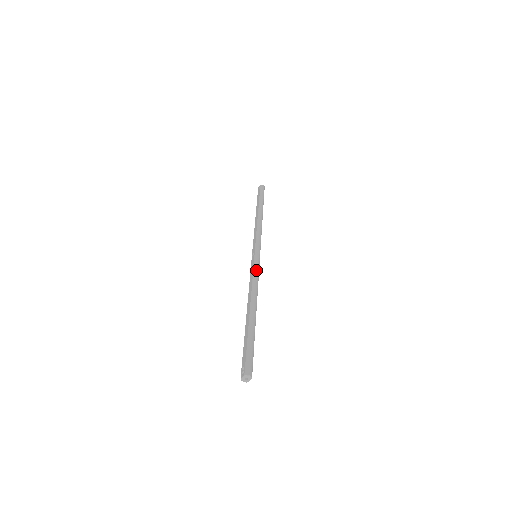
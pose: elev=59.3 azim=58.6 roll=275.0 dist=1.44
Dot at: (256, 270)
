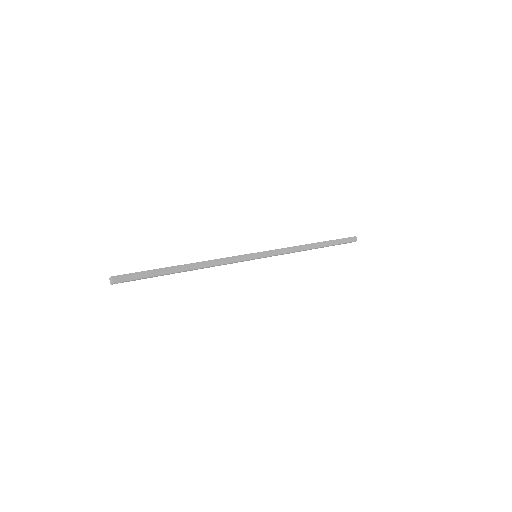
Dot at: (235, 258)
